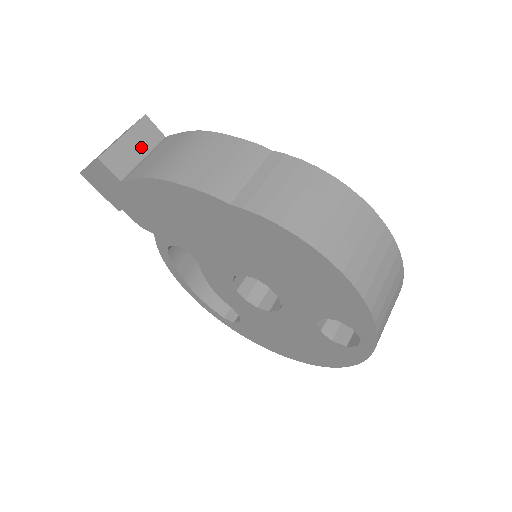
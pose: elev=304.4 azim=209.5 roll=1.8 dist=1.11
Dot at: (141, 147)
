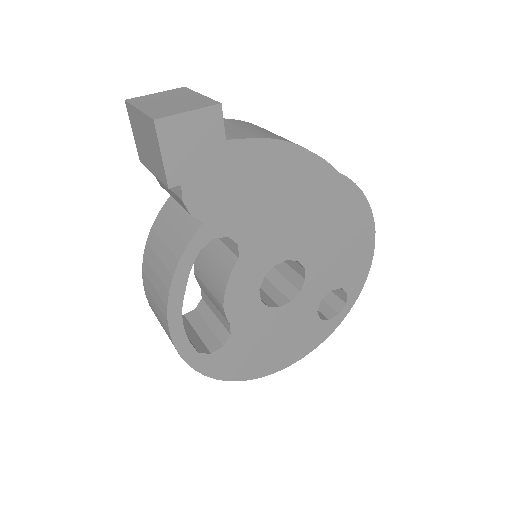
Dot at: occluded
